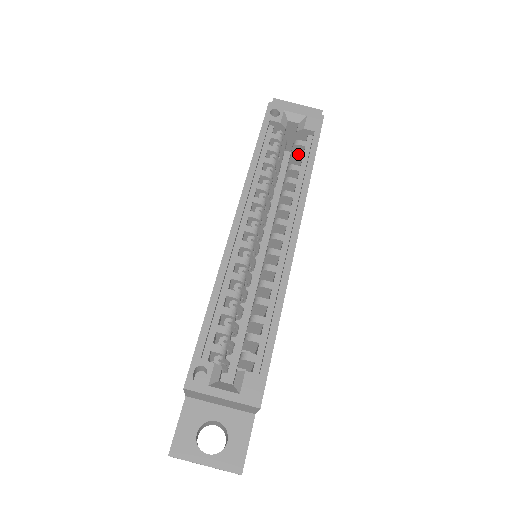
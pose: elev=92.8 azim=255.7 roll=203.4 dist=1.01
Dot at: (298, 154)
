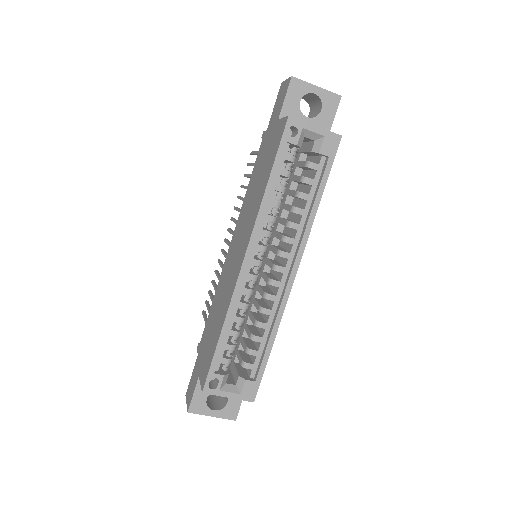
Dot at: (309, 180)
